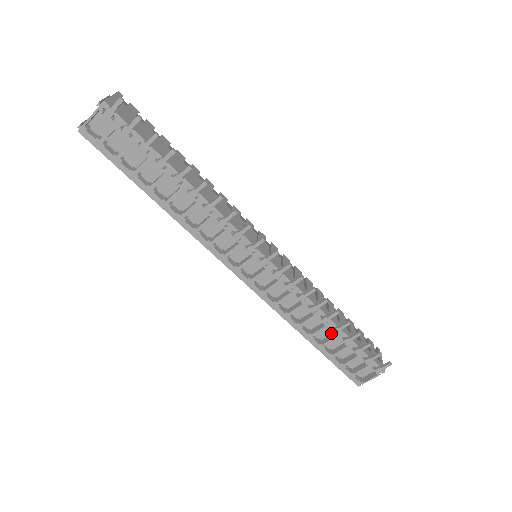
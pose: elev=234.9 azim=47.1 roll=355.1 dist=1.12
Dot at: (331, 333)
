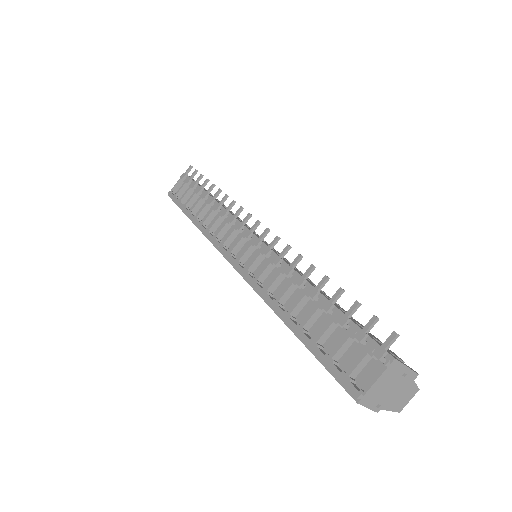
Dot at: (316, 314)
